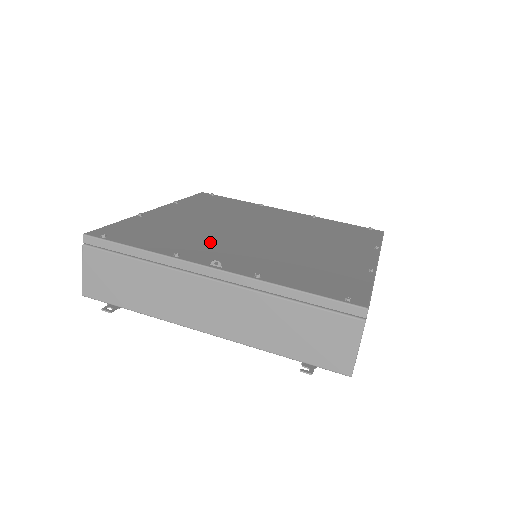
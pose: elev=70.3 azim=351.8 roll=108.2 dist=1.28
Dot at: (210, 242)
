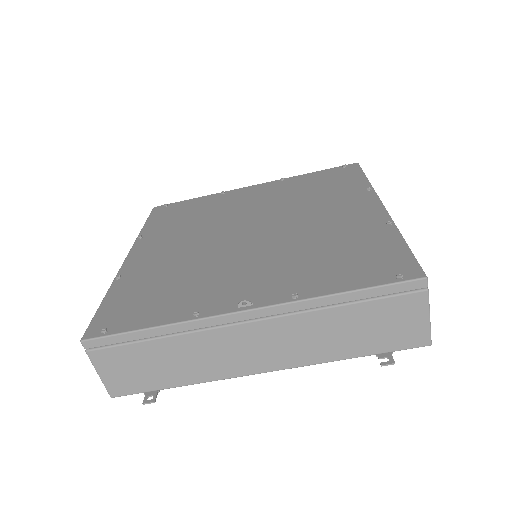
Dot at: (214, 275)
